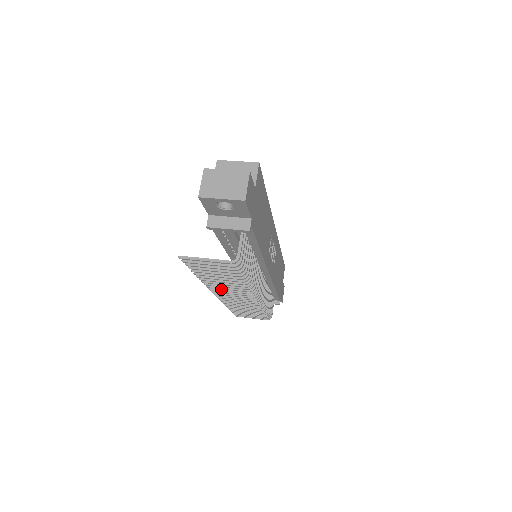
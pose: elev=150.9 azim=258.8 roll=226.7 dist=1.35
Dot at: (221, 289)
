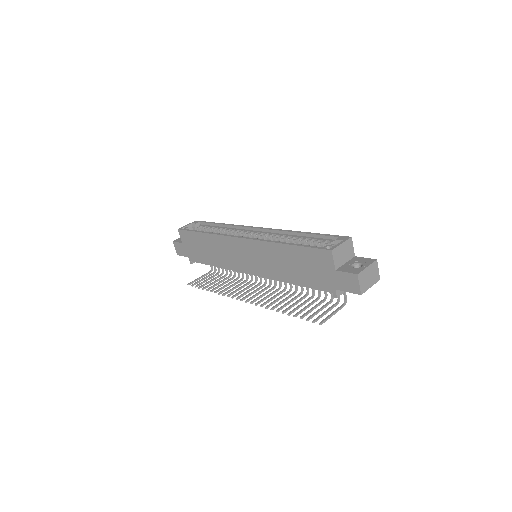
Dot at: (263, 300)
